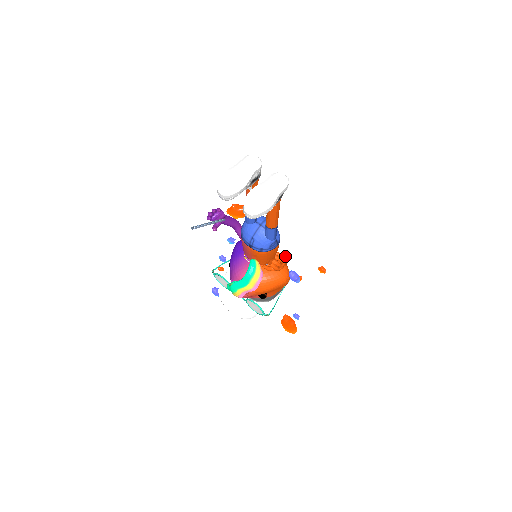
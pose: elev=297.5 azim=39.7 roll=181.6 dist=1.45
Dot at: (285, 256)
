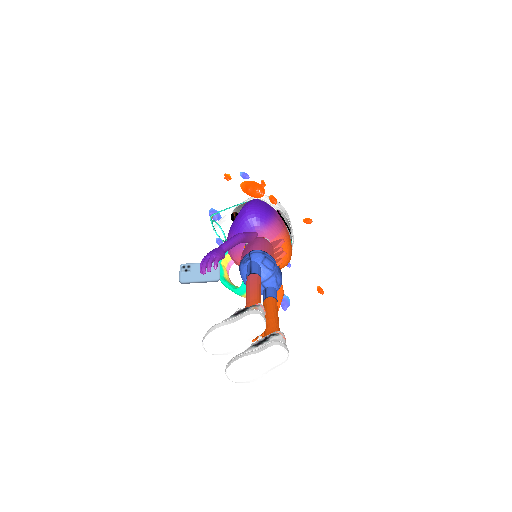
Dot at: (281, 294)
